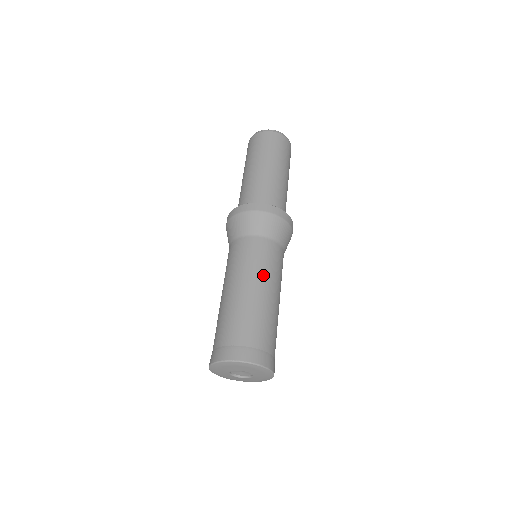
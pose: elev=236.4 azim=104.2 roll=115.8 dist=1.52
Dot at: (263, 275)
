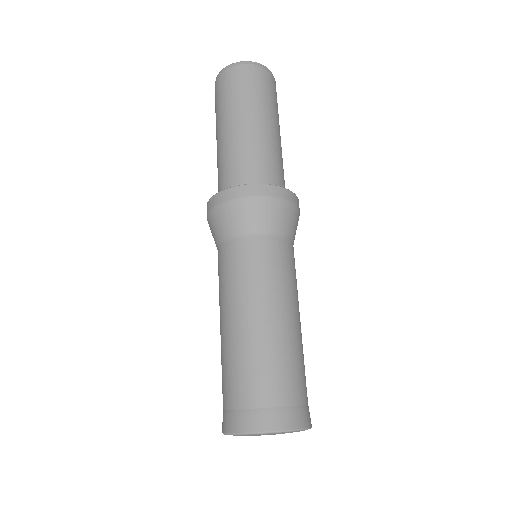
Dot at: (285, 294)
